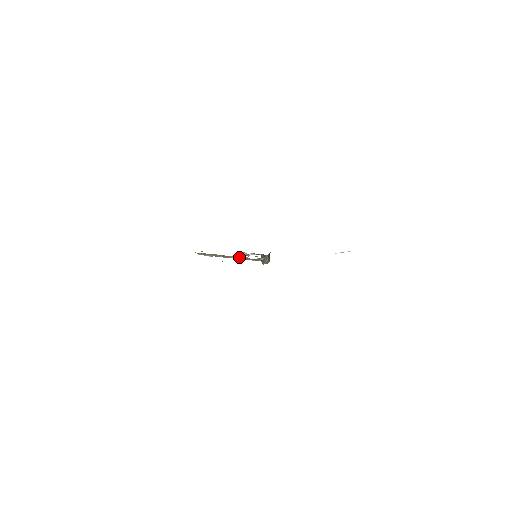
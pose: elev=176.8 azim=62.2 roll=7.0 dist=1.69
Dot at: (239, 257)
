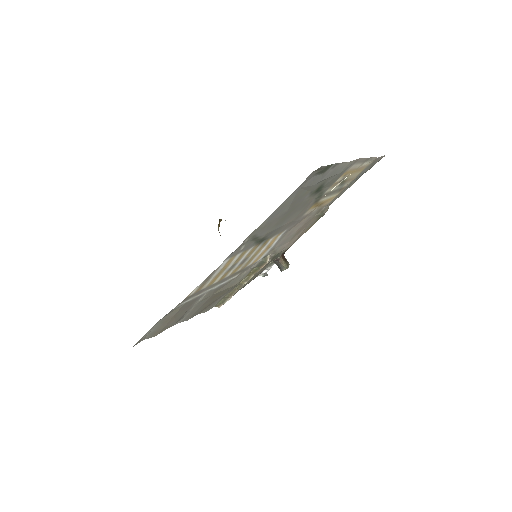
Dot at: (249, 276)
